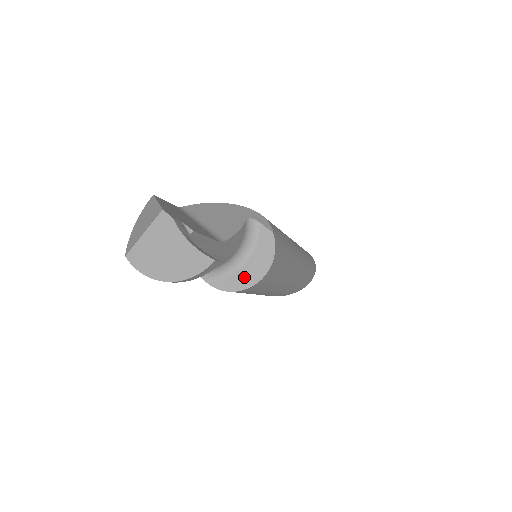
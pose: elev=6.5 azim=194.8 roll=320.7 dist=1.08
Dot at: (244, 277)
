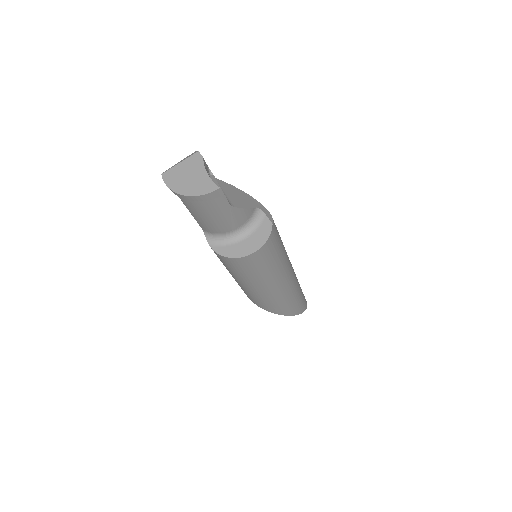
Dot at: (239, 249)
